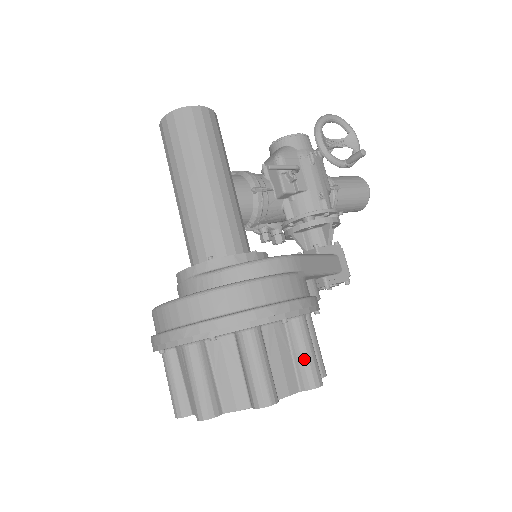
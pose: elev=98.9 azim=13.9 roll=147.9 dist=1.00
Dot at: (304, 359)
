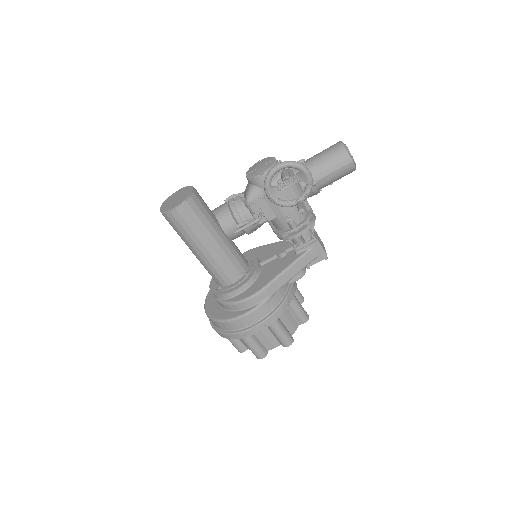
Dot at: (277, 337)
